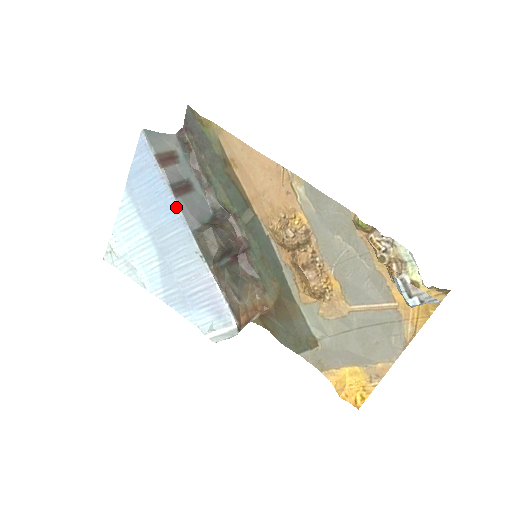
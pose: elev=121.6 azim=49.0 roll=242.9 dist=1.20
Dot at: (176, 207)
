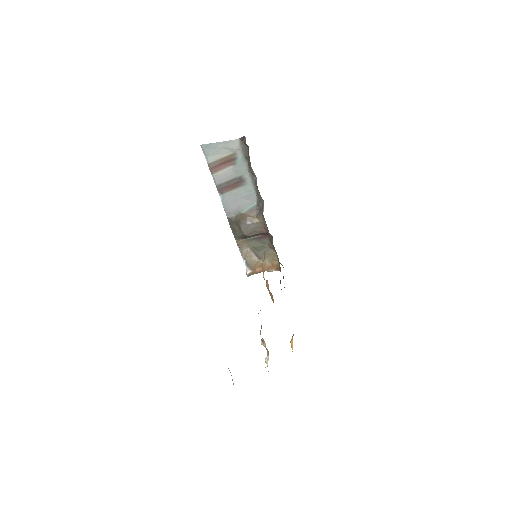
Dot at: (221, 199)
